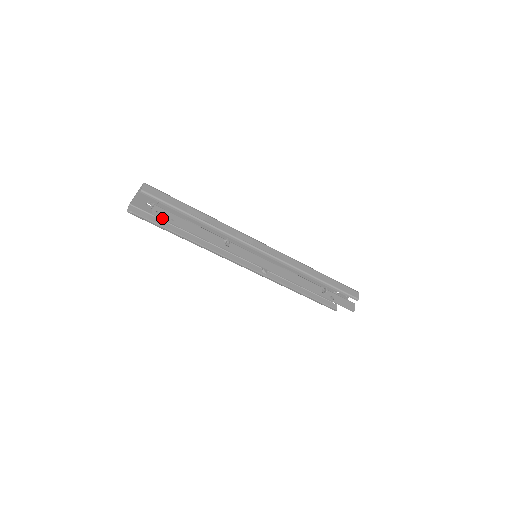
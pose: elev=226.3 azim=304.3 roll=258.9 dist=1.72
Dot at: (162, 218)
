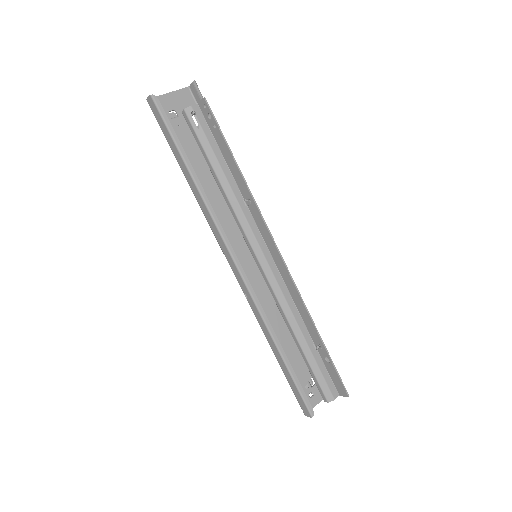
Dot at: (211, 111)
